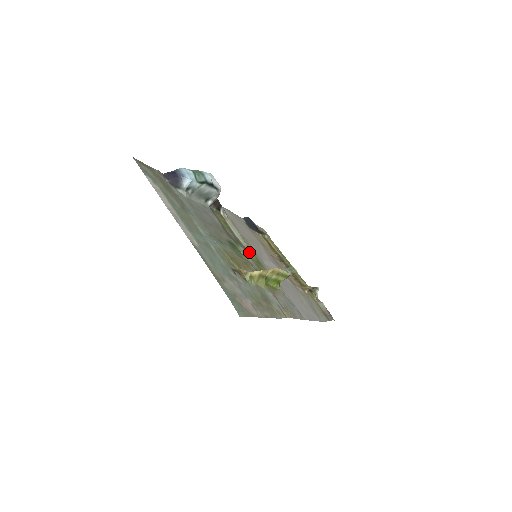
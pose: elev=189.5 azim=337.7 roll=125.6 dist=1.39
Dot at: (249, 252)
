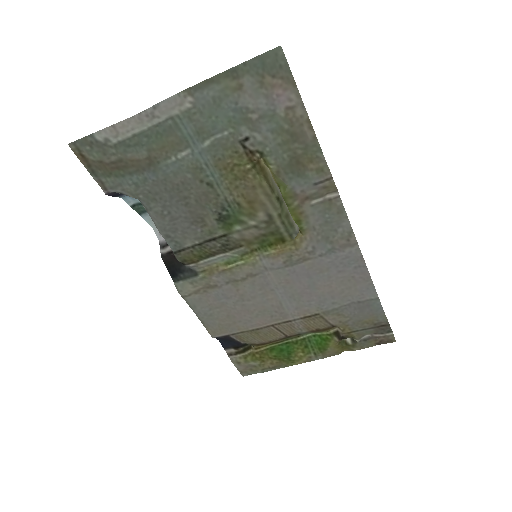
Dot at: (246, 246)
